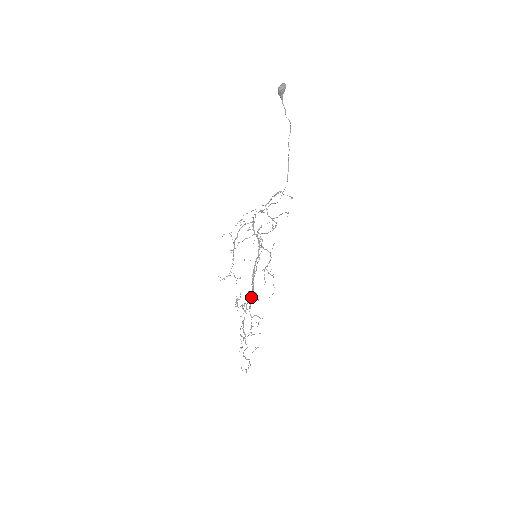
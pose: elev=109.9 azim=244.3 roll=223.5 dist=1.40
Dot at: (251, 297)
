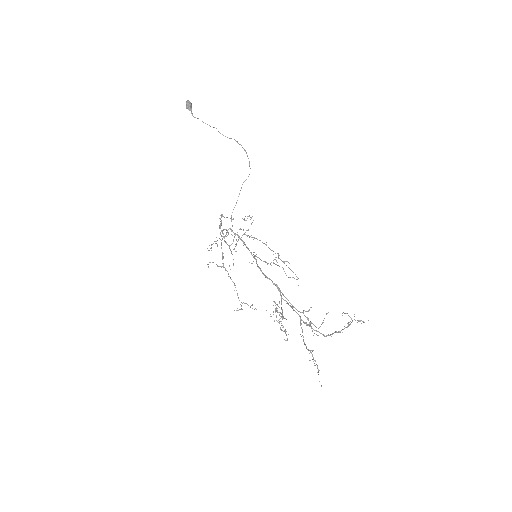
Dot at: (284, 296)
